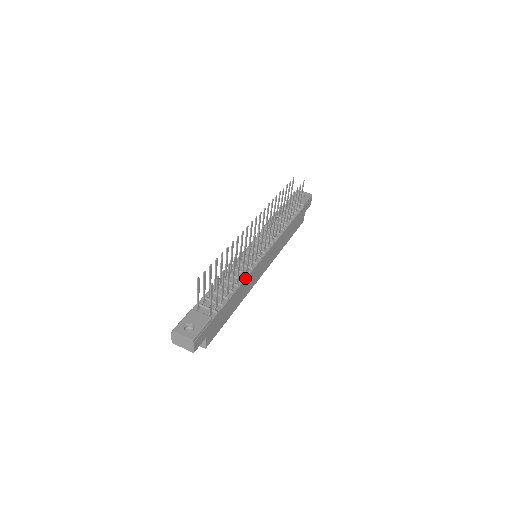
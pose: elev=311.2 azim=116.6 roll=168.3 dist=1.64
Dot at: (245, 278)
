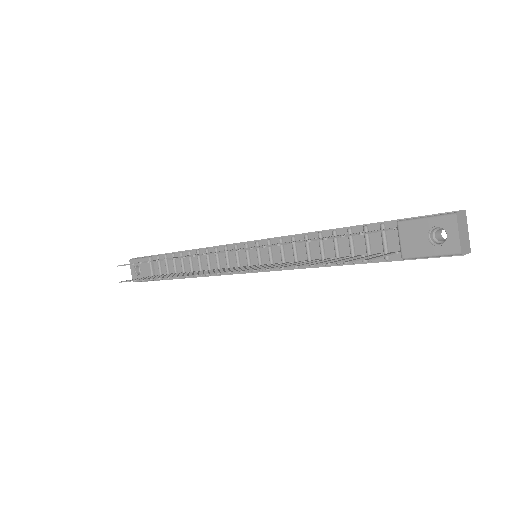
Dot at: occluded
